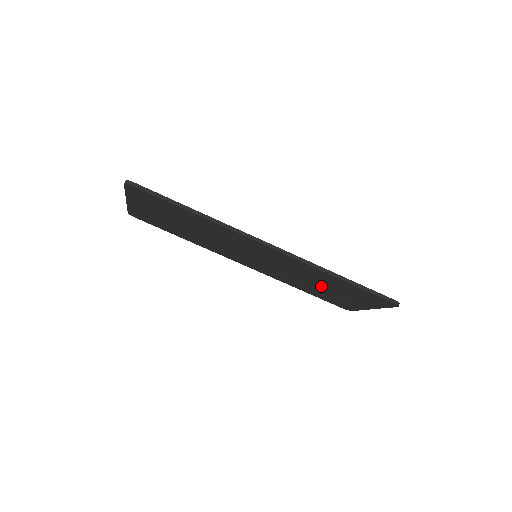
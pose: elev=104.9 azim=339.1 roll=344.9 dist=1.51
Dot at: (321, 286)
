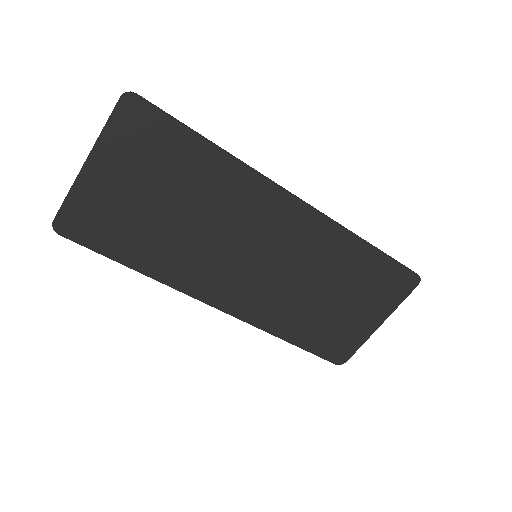
Dot at: (329, 296)
